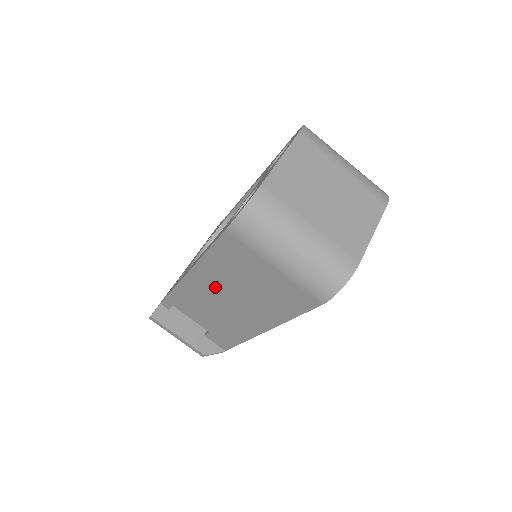
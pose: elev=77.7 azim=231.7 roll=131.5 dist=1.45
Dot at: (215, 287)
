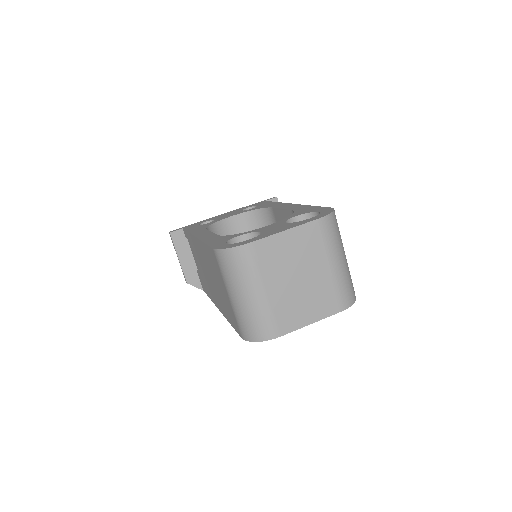
Dot at: (205, 261)
